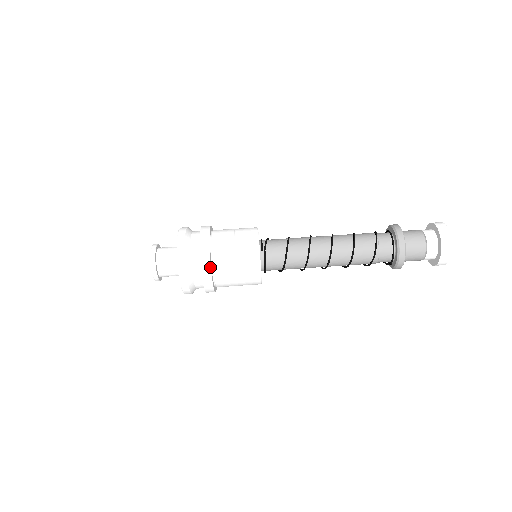
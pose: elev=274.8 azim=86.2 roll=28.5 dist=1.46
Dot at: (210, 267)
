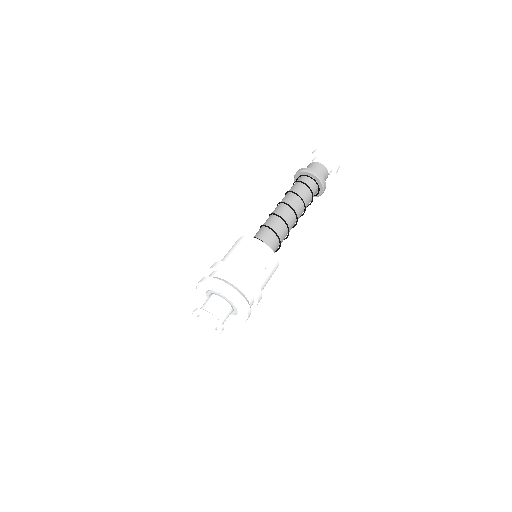
Dot at: (261, 291)
